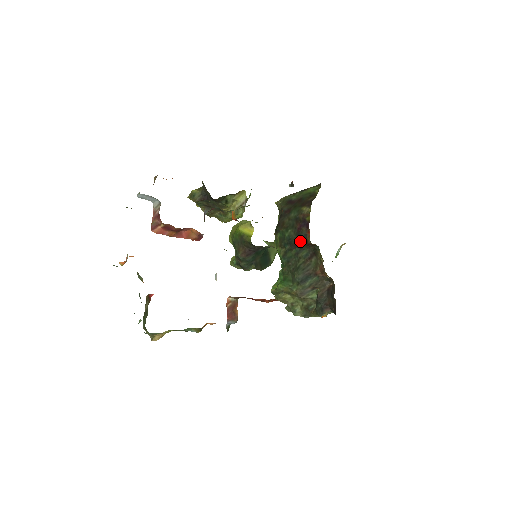
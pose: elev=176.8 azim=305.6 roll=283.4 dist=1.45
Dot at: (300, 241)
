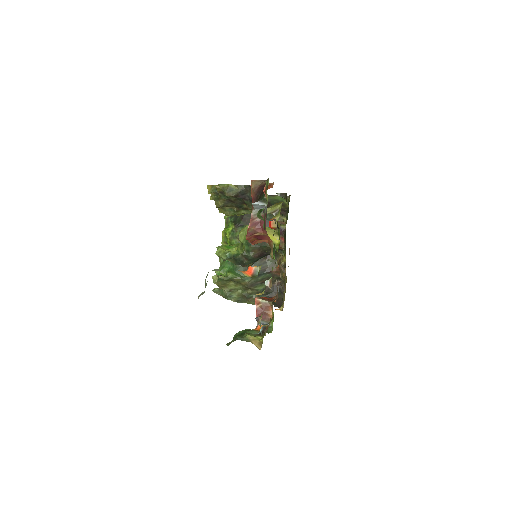
Dot at: occluded
